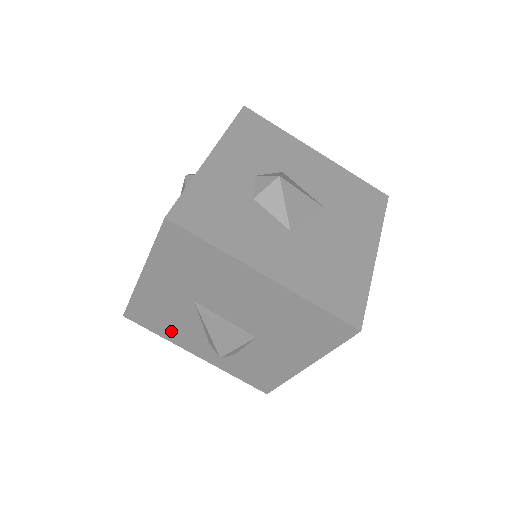
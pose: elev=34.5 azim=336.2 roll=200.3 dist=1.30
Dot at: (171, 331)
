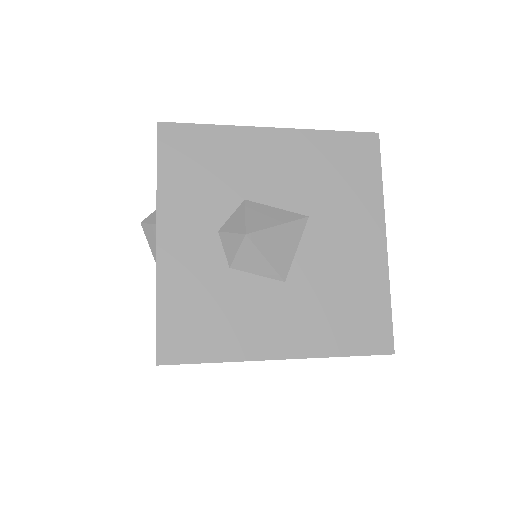
Dot at: occluded
